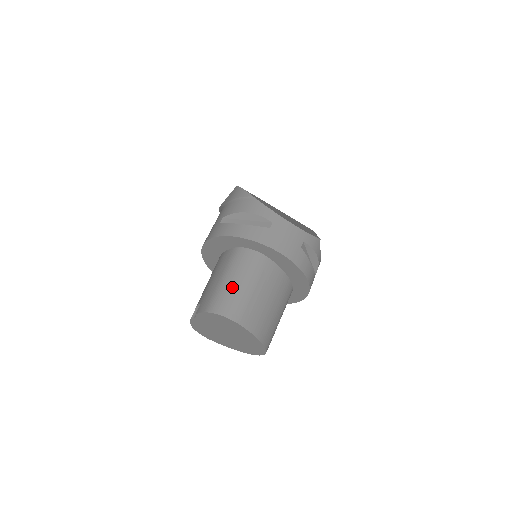
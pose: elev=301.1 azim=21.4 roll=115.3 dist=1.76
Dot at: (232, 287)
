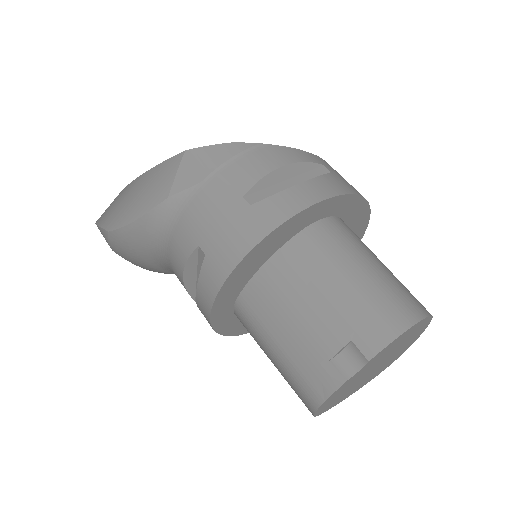
Dot at: (381, 275)
